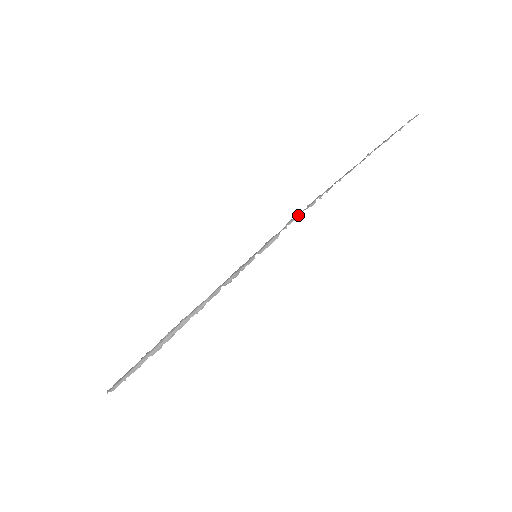
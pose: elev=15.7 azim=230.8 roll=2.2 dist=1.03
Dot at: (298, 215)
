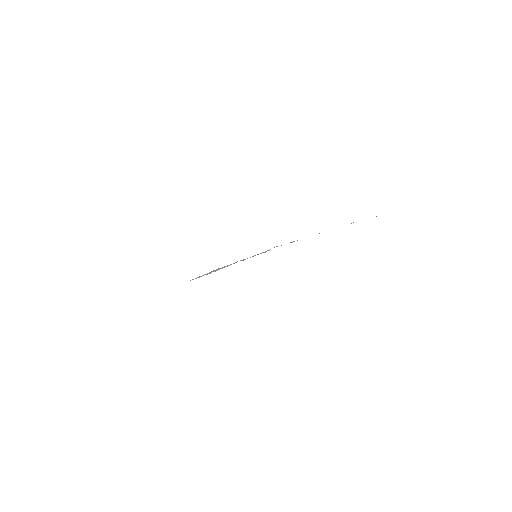
Dot at: occluded
